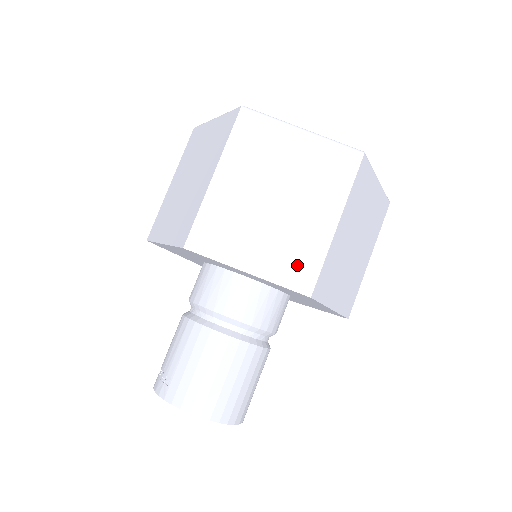
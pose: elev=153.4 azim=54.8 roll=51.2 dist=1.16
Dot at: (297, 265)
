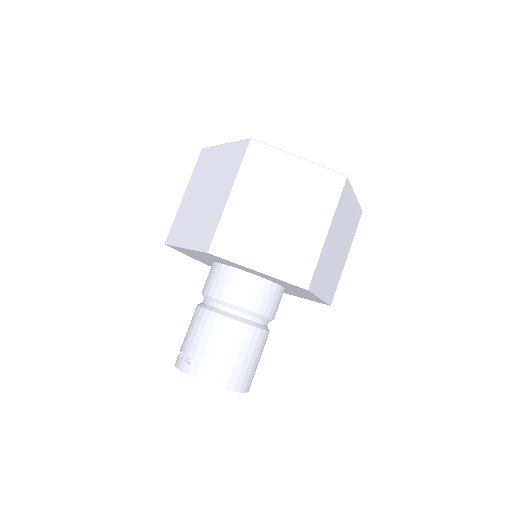
Dot at: (297, 265)
